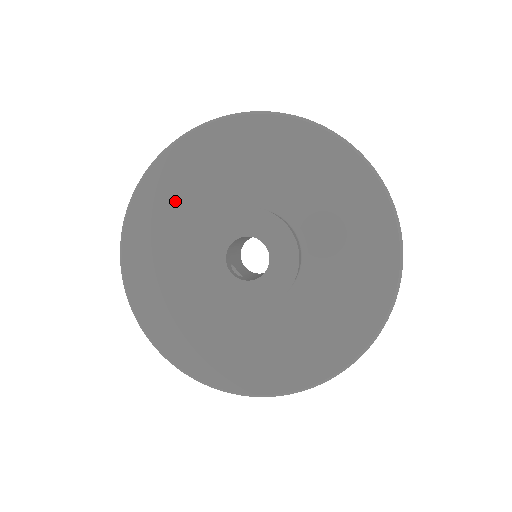
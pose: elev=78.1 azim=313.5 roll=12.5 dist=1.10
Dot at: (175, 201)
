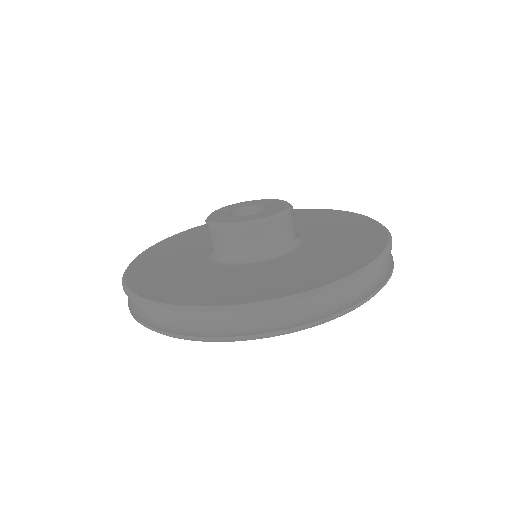
Dot at: occluded
